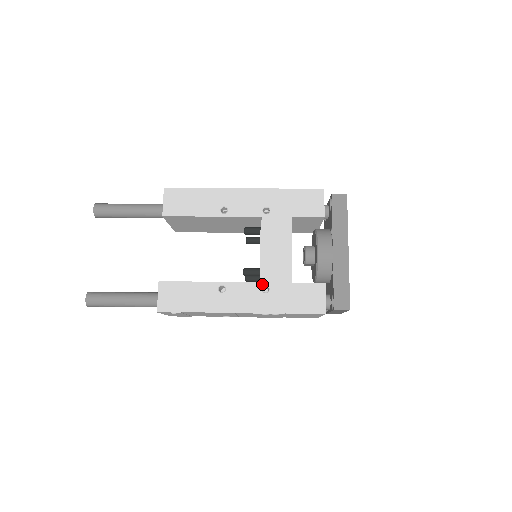
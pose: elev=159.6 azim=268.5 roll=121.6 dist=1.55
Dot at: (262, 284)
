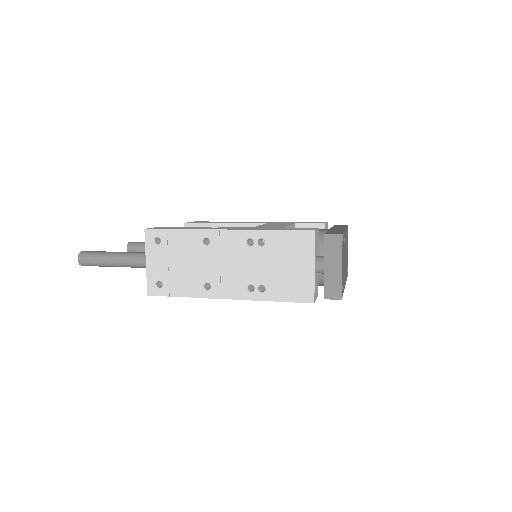
Dot at: (254, 227)
